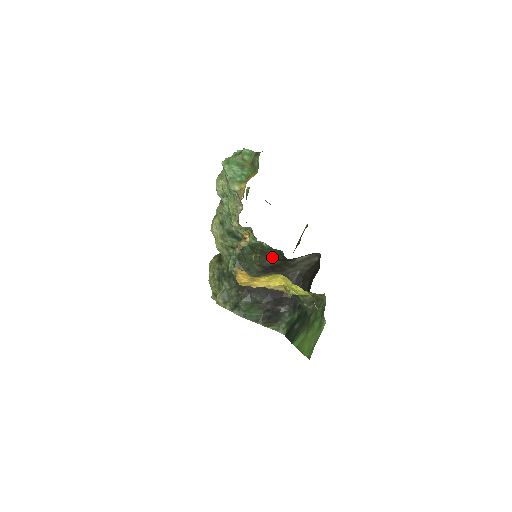
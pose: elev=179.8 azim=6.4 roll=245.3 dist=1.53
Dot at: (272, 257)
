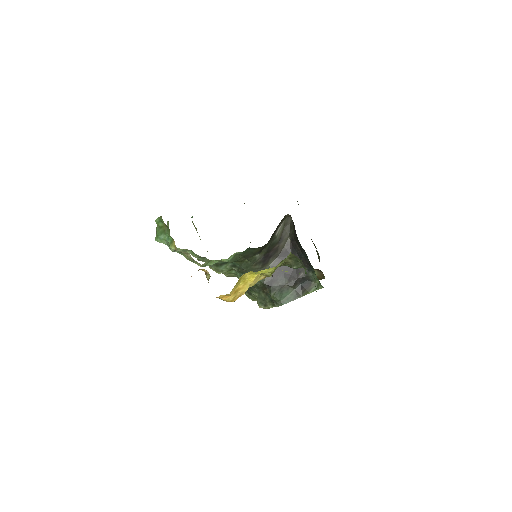
Dot at: (254, 254)
